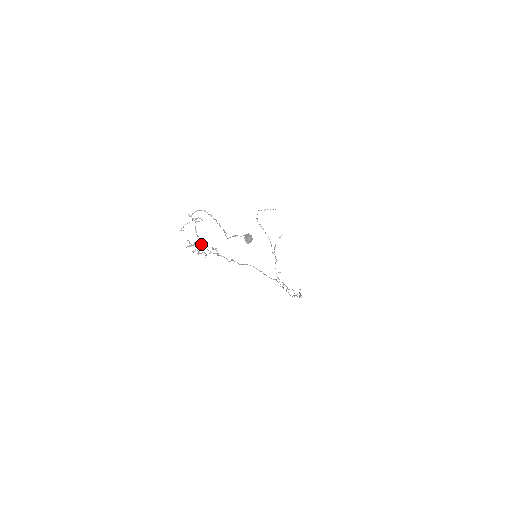
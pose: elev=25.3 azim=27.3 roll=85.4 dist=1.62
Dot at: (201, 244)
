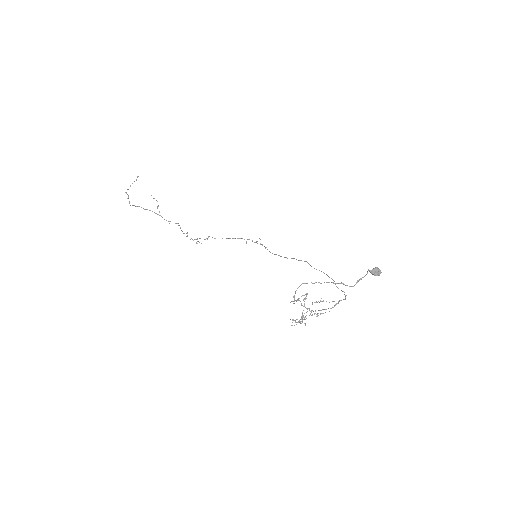
Dot at: occluded
